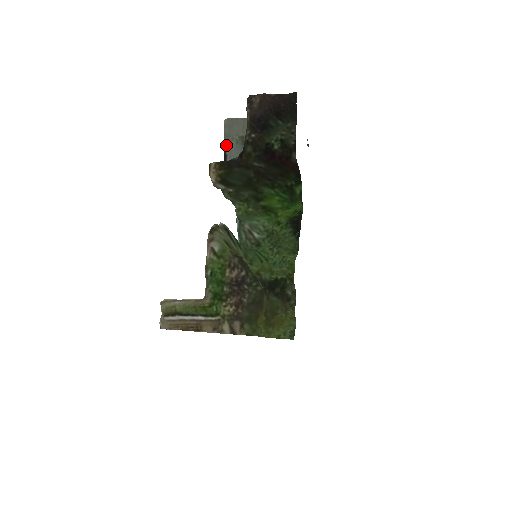
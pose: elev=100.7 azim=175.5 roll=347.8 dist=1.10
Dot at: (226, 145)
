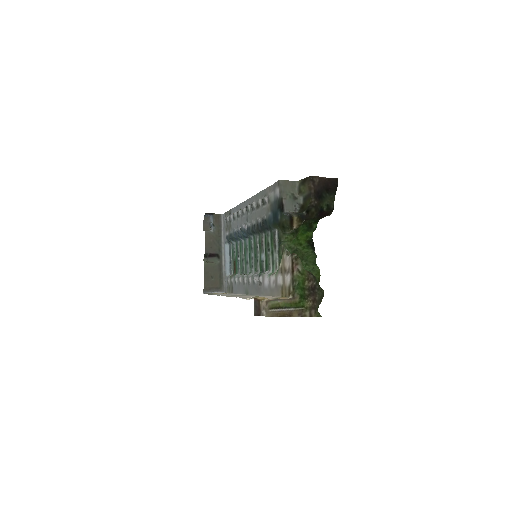
Dot at: (283, 198)
